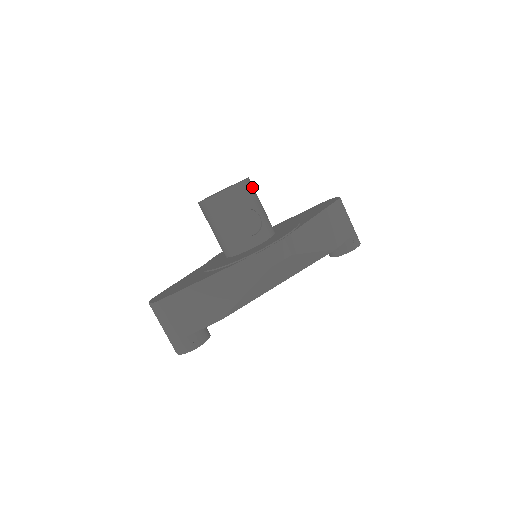
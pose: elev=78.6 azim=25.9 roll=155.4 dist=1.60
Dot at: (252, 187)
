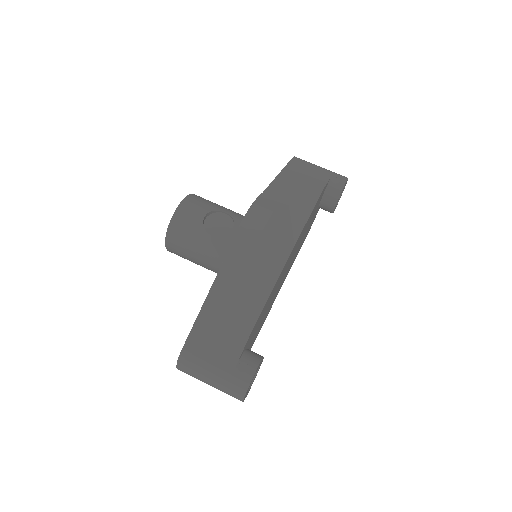
Dot at: (202, 198)
